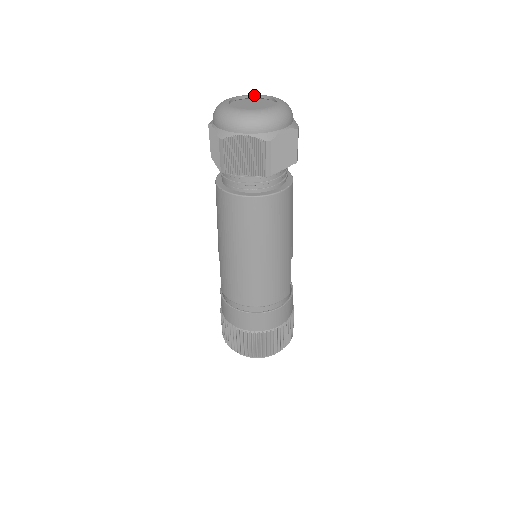
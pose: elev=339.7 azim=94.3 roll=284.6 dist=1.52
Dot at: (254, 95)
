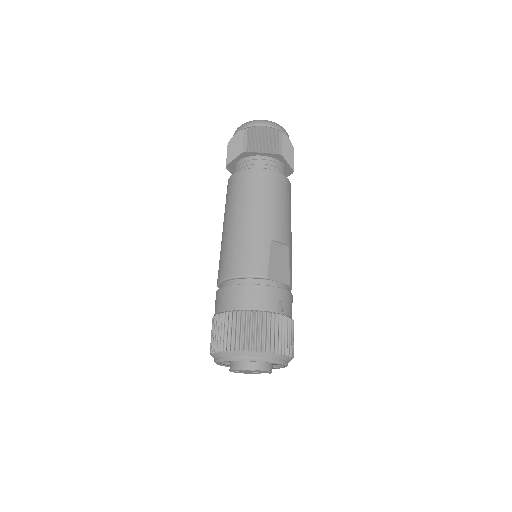
Dot at: occluded
